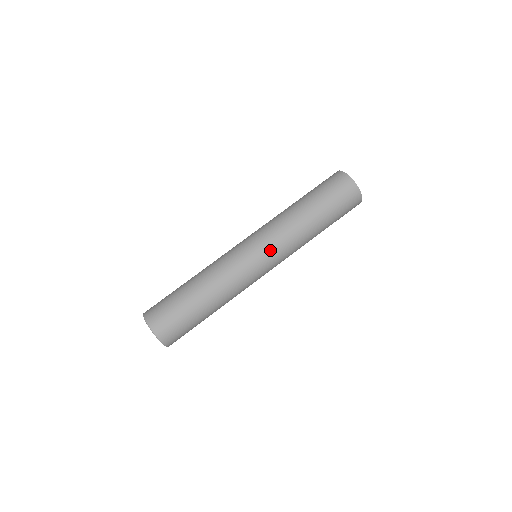
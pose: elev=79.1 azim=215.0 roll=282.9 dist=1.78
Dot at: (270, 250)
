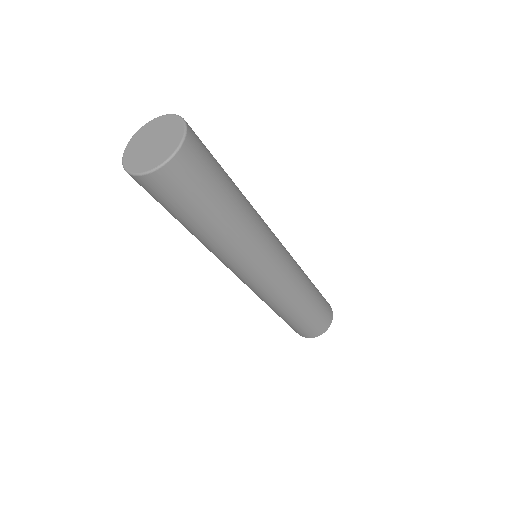
Dot at: (286, 268)
